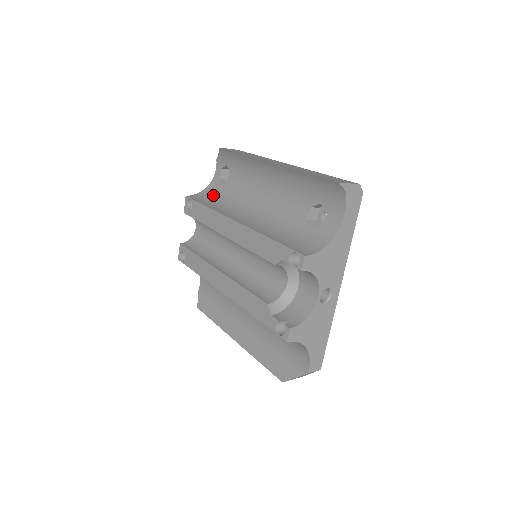
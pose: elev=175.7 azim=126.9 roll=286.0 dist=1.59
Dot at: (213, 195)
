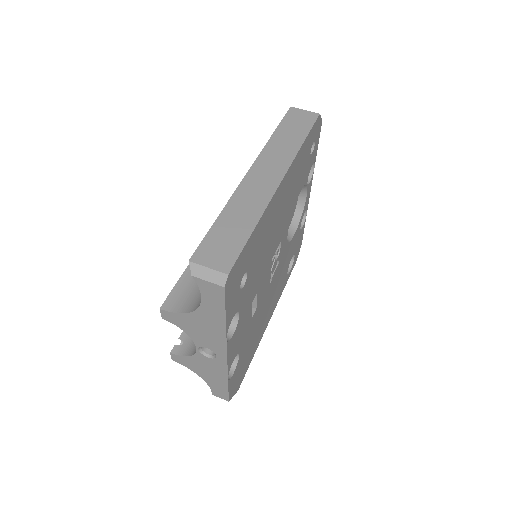
Dot at: occluded
